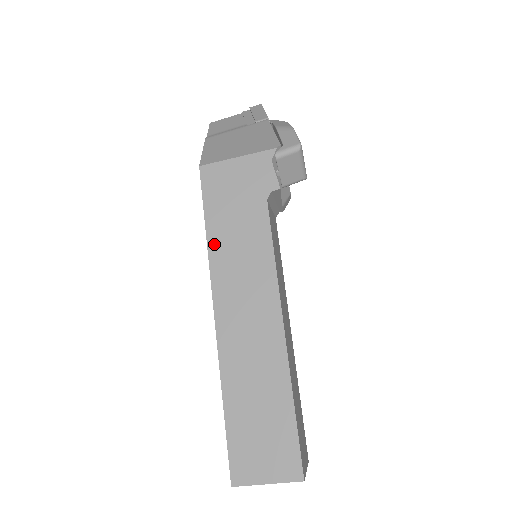
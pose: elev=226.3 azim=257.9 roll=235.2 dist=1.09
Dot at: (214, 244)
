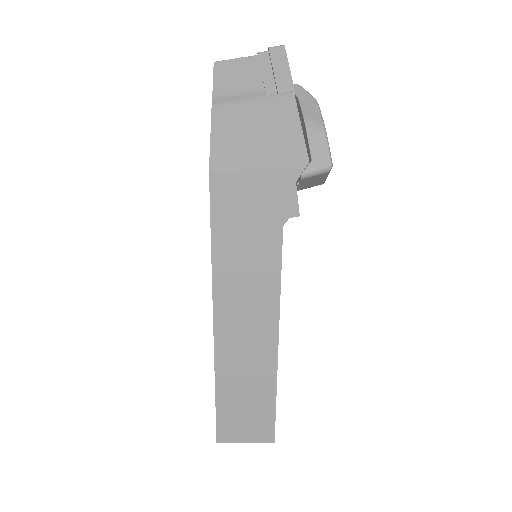
Dot at: (219, 262)
